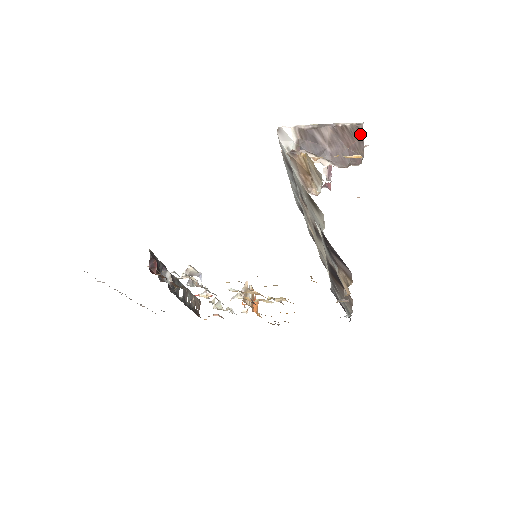
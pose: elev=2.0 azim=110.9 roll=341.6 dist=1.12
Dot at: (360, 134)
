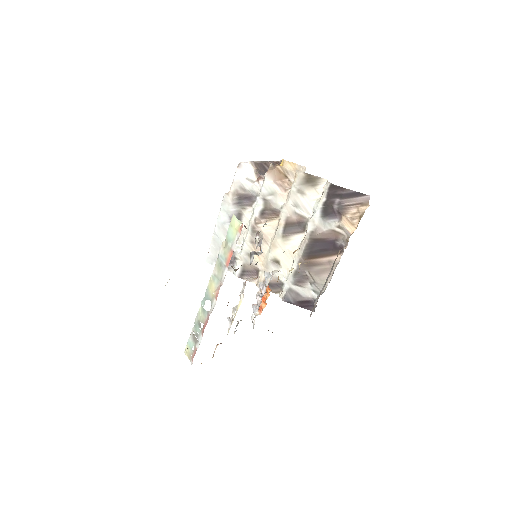
Dot at: occluded
